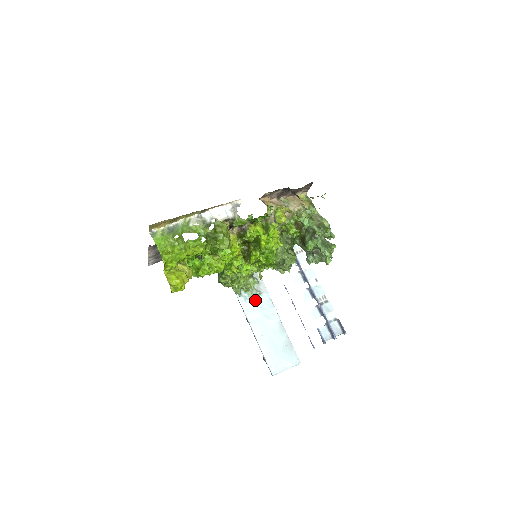
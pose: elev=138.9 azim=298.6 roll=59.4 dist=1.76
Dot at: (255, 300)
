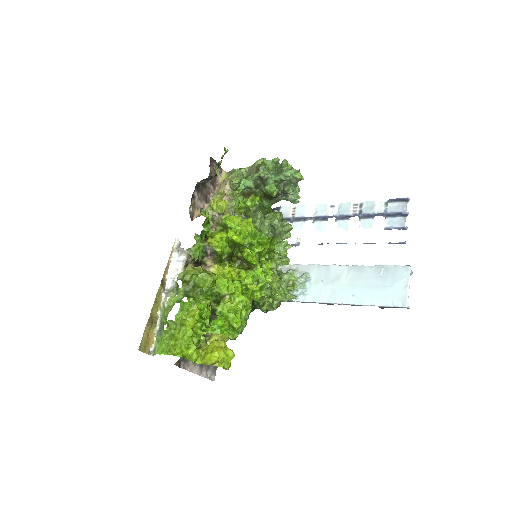
Dot at: (311, 284)
